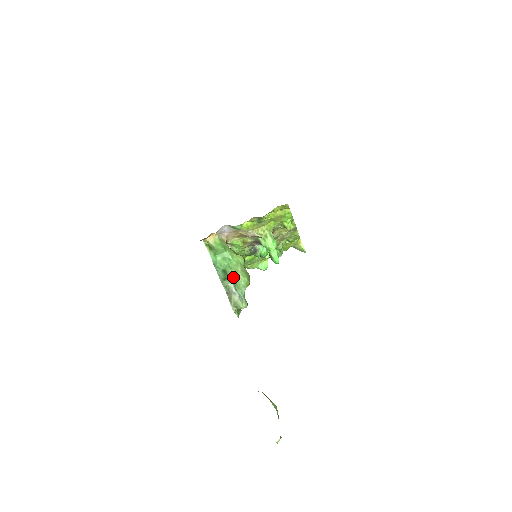
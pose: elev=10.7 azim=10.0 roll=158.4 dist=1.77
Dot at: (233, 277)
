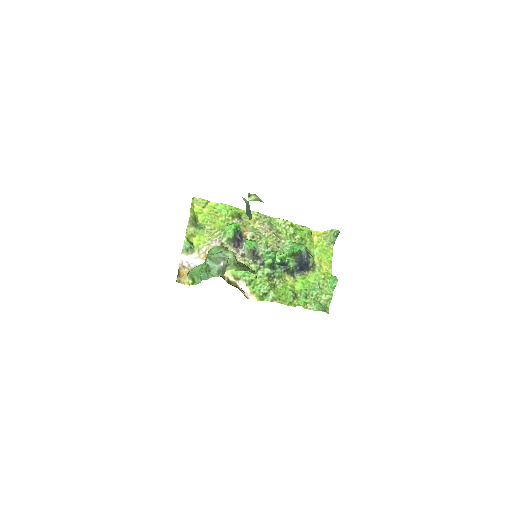
Dot at: (206, 259)
